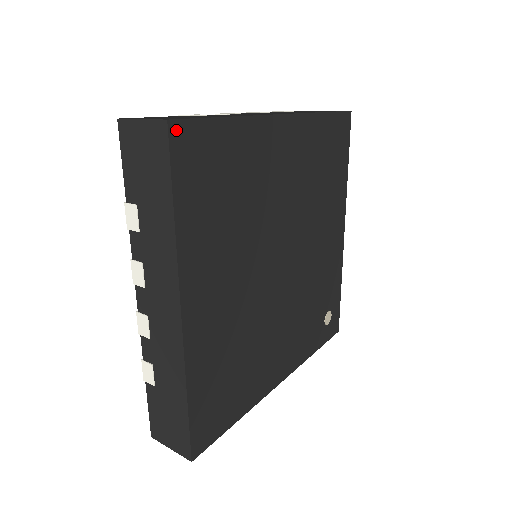
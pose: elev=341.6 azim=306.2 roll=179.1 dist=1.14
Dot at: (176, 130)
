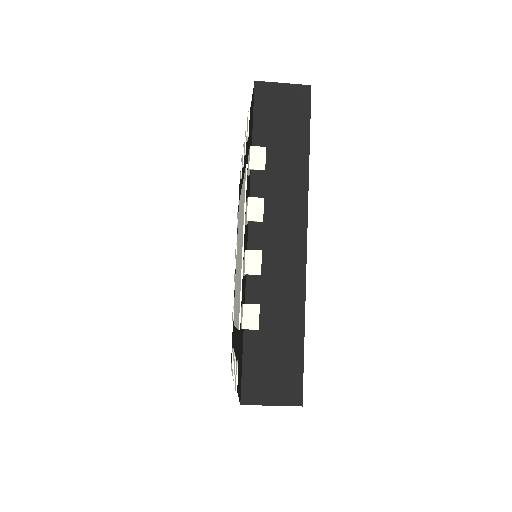
Dot at: (309, 96)
